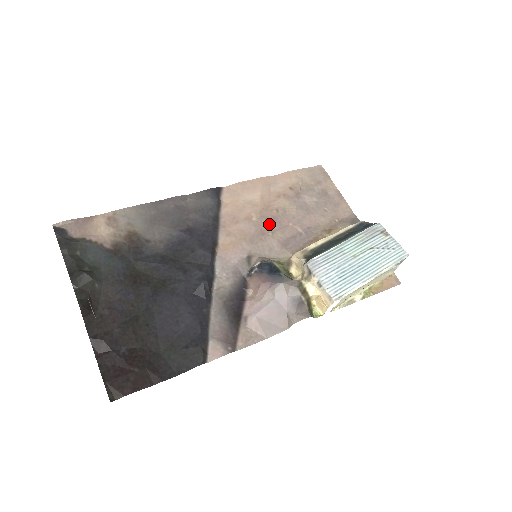
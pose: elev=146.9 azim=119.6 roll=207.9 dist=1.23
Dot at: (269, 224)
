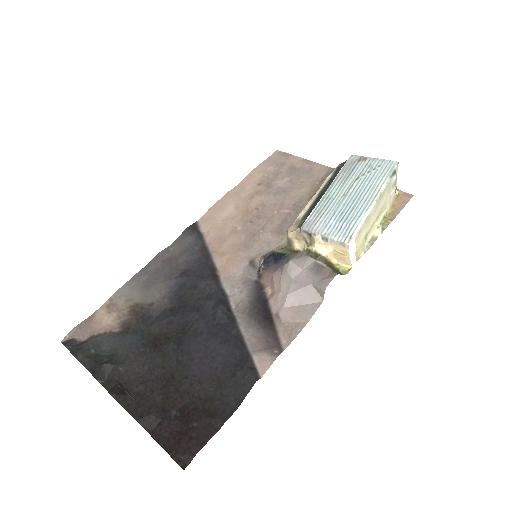
Dot at: (255, 224)
